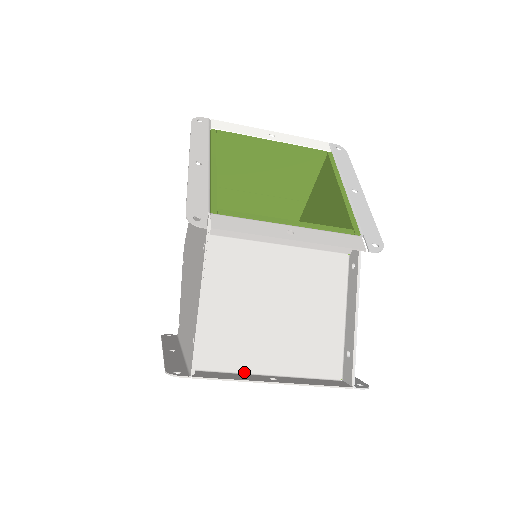
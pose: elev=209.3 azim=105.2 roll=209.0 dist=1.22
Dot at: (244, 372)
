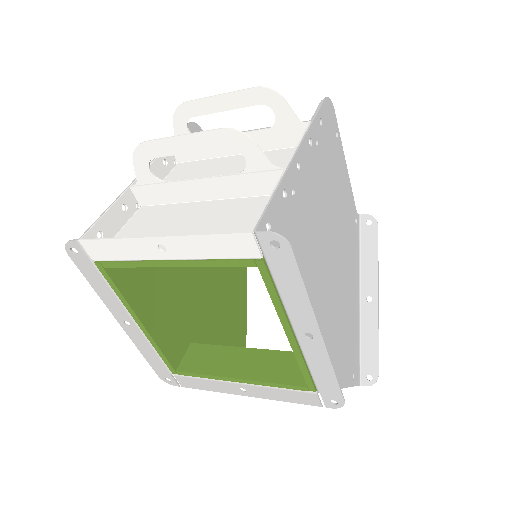
Dot at: occluded
